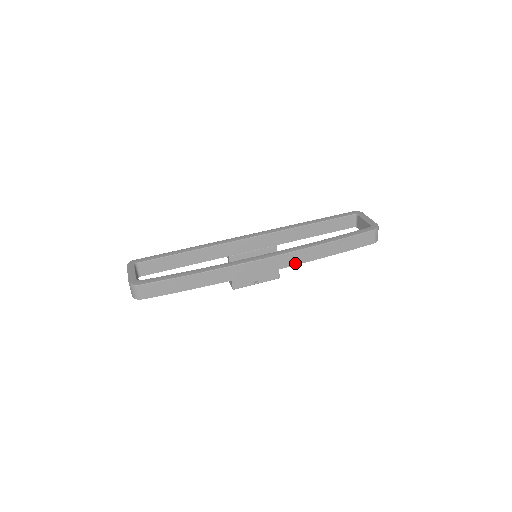
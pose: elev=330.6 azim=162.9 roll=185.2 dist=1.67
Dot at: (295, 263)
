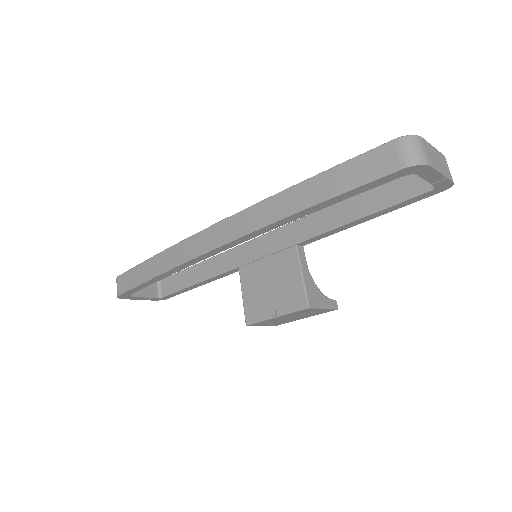
Dot at: (253, 228)
